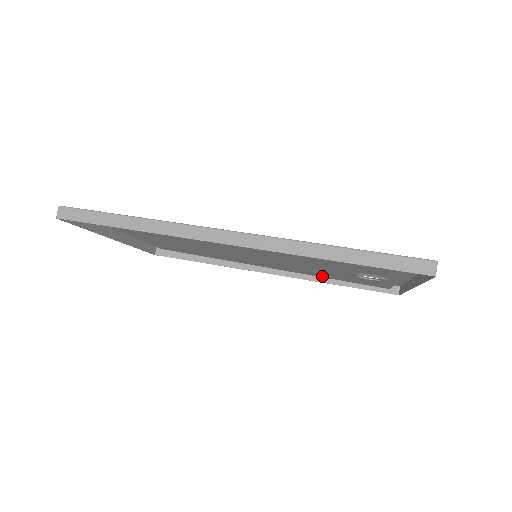
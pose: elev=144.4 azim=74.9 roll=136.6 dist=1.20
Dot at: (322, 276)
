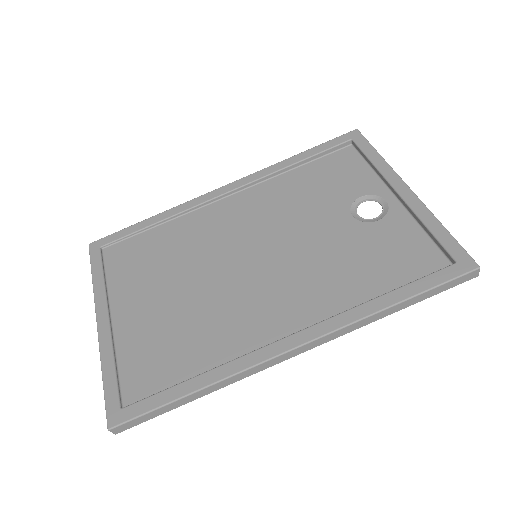
Dot at: (289, 179)
